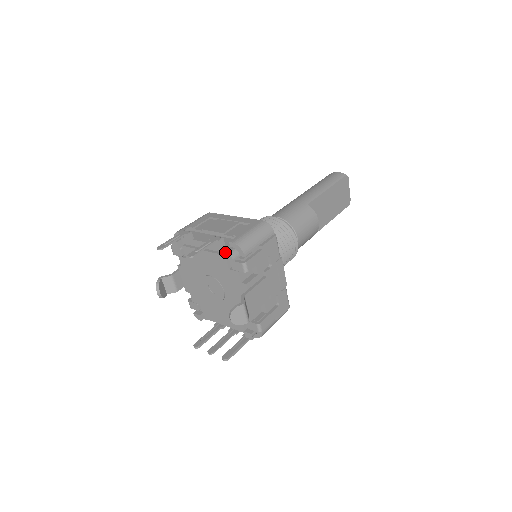
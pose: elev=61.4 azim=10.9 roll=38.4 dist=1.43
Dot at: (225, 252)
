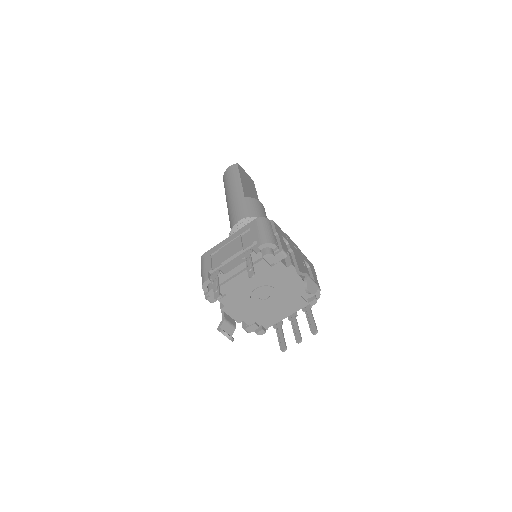
Dot at: (263, 255)
